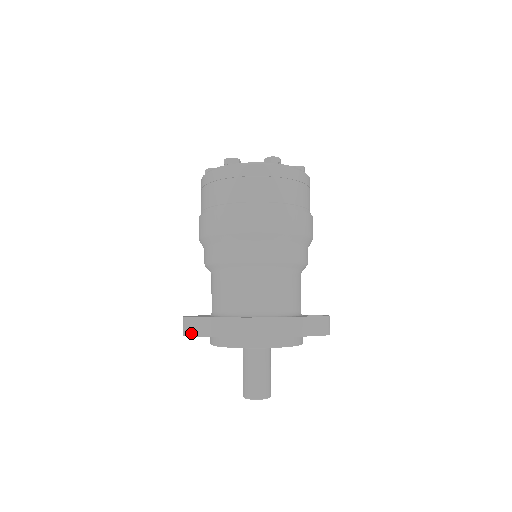
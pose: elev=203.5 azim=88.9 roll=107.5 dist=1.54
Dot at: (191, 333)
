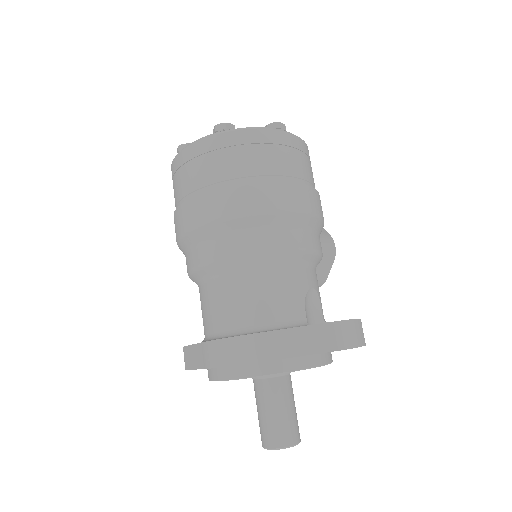
Dot at: (187, 366)
